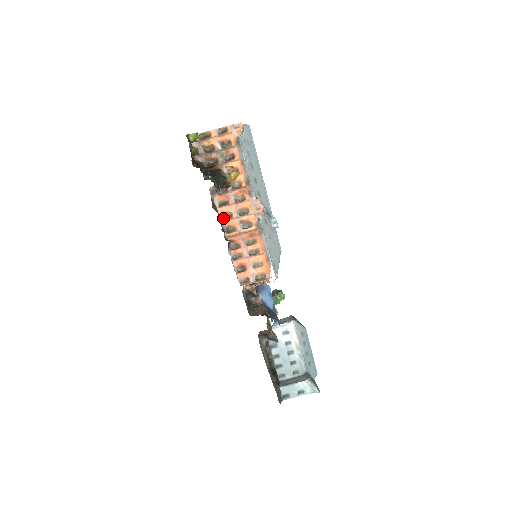
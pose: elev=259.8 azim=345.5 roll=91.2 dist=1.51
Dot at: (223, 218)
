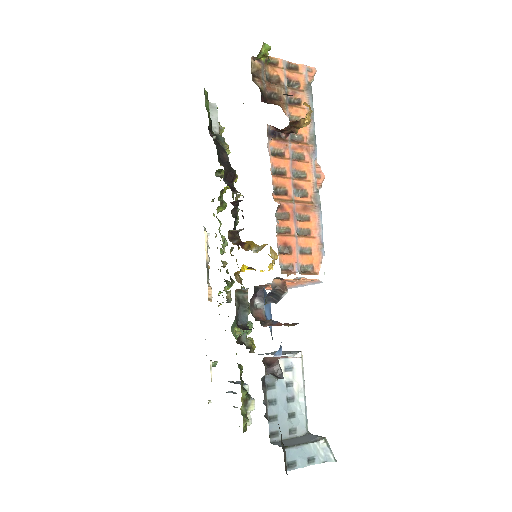
Dot at: (273, 173)
